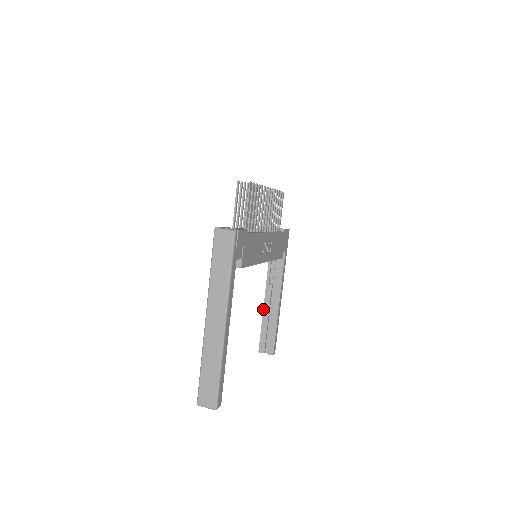
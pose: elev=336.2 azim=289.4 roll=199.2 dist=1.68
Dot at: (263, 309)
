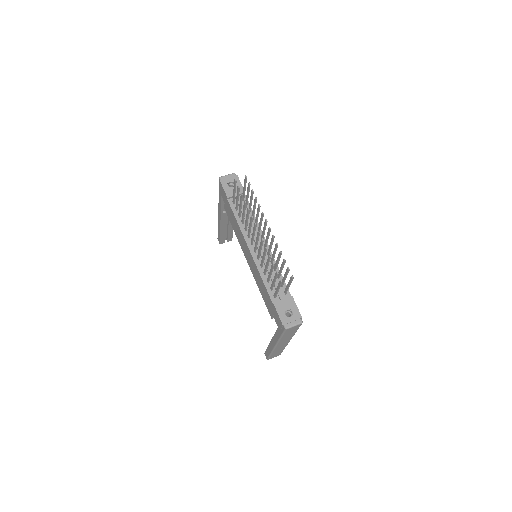
Dot at: (220, 226)
